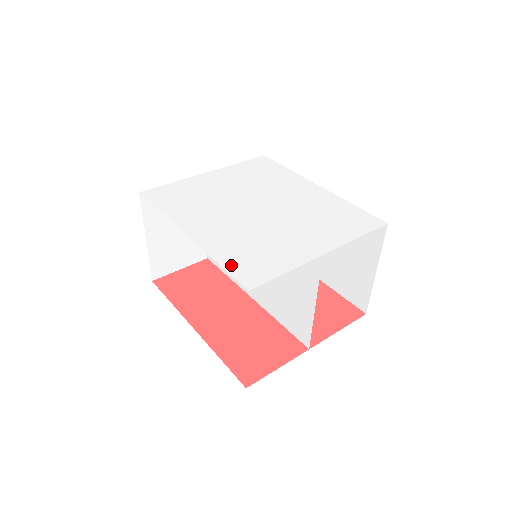
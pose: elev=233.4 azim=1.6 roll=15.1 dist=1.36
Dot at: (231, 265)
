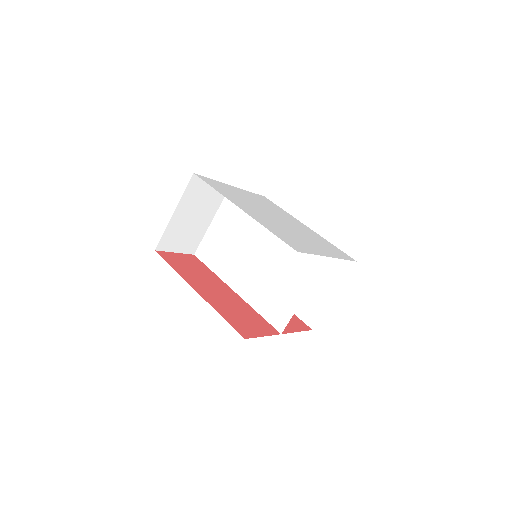
Dot at: (279, 236)
